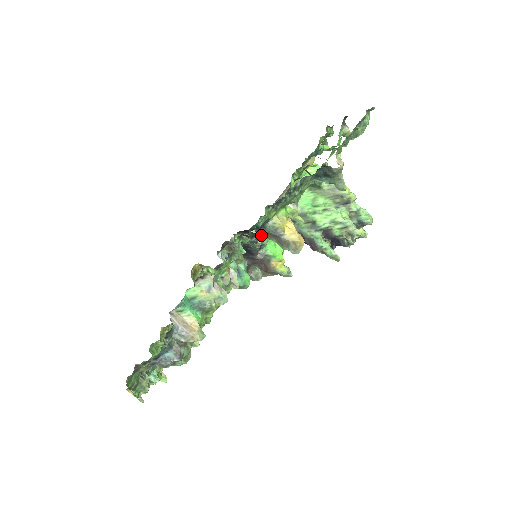
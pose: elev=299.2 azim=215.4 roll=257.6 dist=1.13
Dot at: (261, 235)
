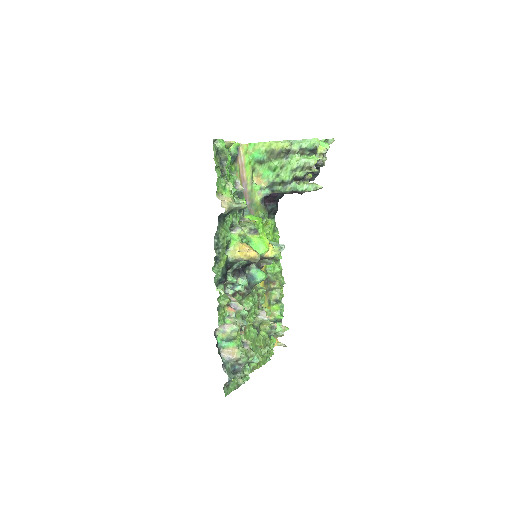
Dot at: (237, 262)
